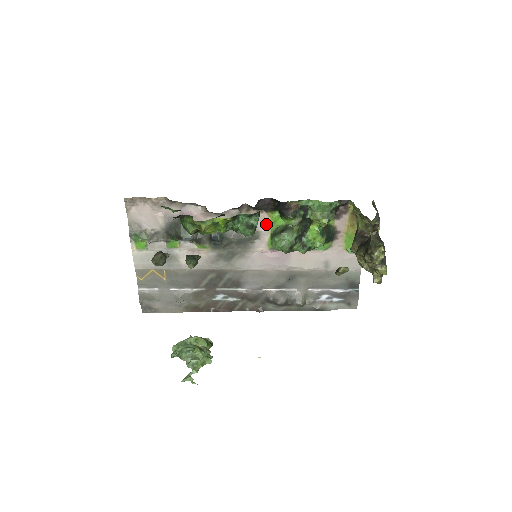
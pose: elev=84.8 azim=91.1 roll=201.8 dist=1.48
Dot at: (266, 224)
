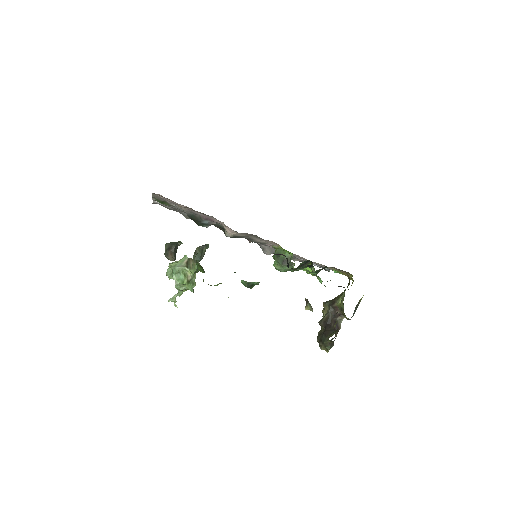
Dot at: (276, 245)
